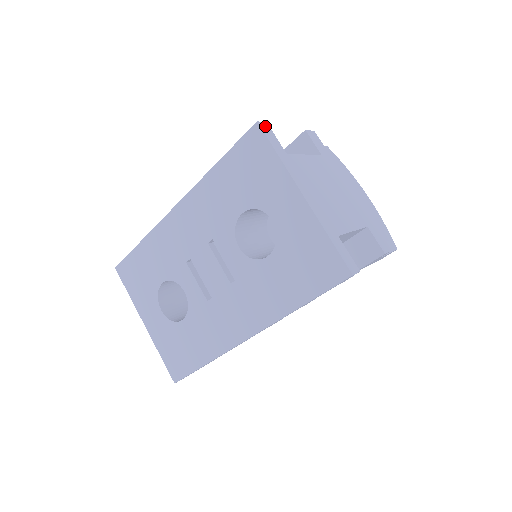
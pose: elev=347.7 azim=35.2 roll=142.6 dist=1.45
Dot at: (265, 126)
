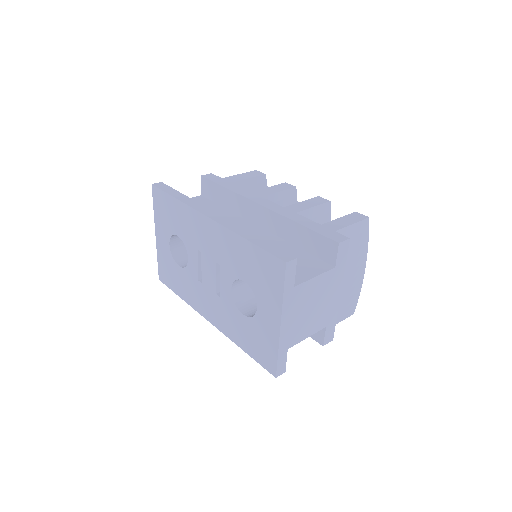
Dot at: (292, 264)
